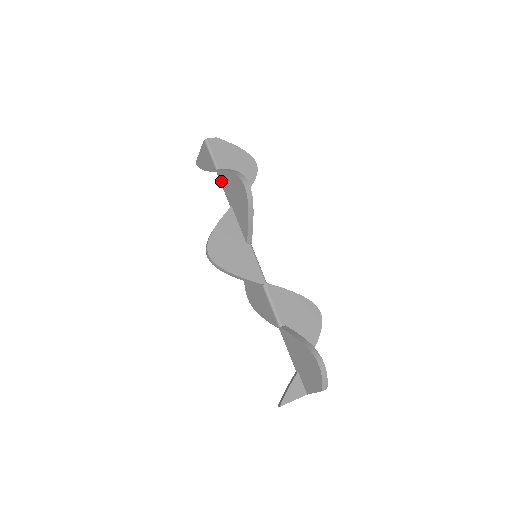
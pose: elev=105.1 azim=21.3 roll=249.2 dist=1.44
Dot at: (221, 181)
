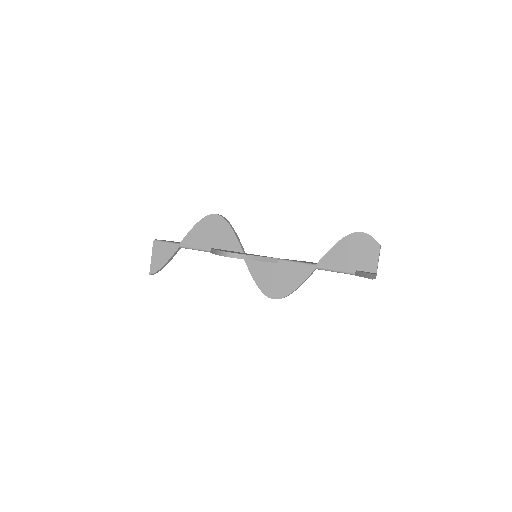
Dot at: (189, 245)
